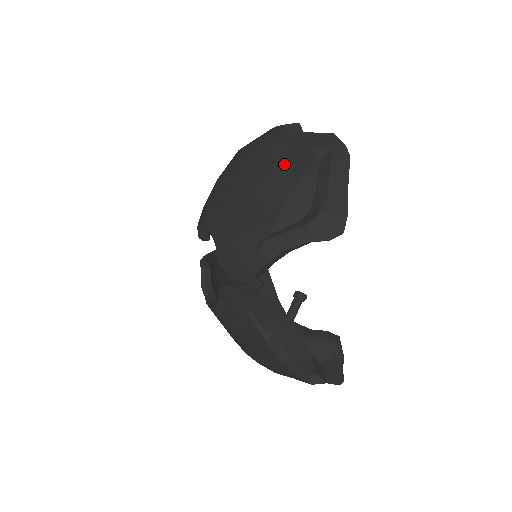
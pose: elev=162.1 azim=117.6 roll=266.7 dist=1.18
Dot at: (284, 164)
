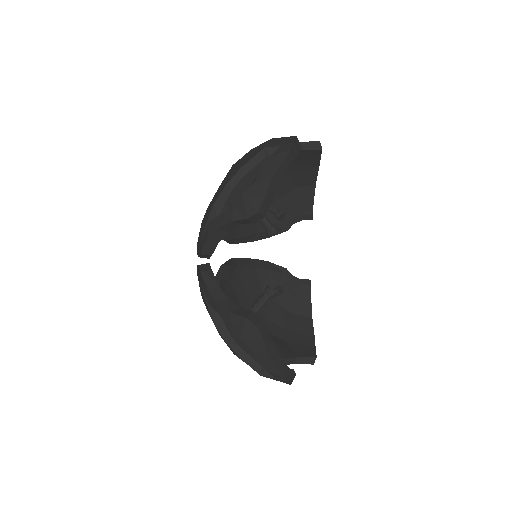
Dot at: (244, 161)
